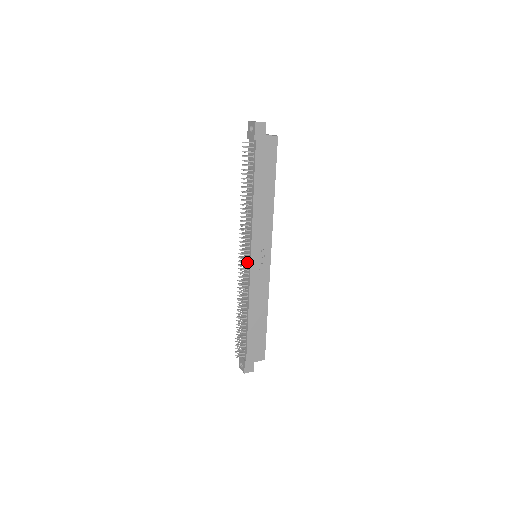
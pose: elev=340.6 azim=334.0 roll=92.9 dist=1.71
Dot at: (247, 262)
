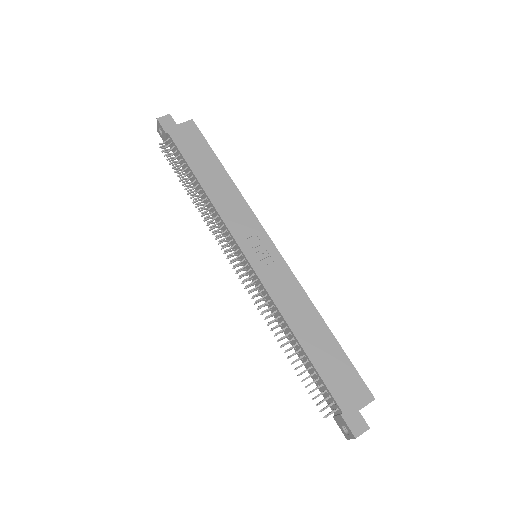
Dot at: (245, 266)
